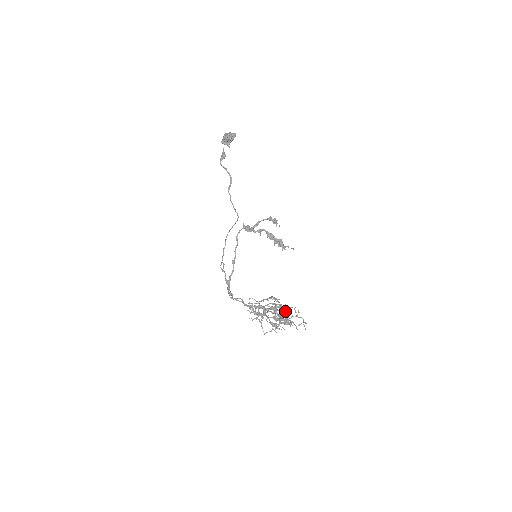
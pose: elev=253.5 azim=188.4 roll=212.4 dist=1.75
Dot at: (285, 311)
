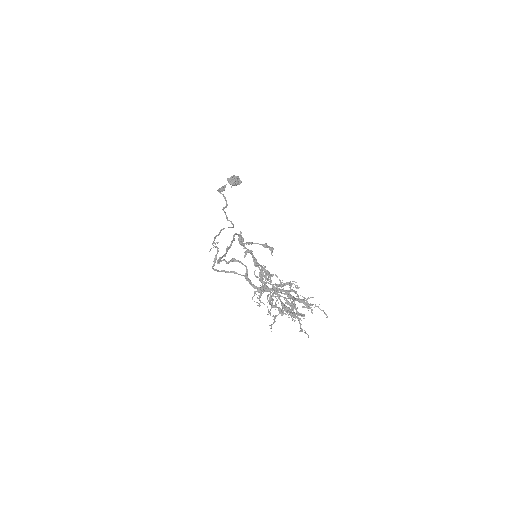
Dot at: occluded
